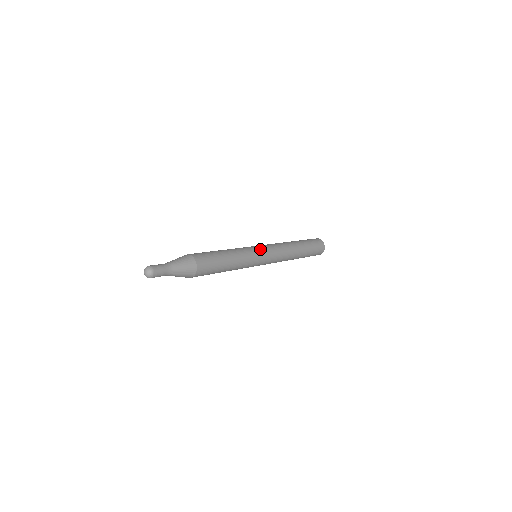
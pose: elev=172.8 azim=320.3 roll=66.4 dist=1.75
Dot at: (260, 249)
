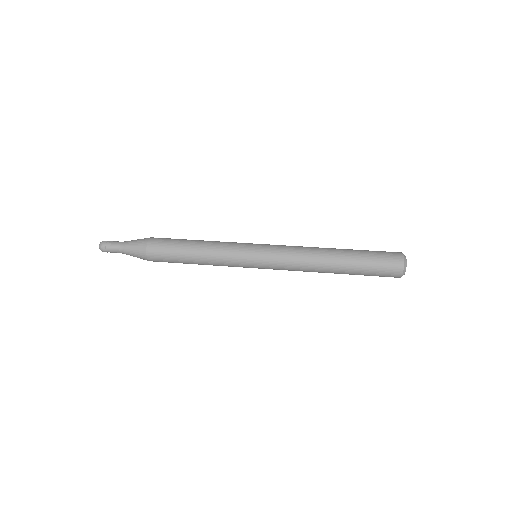
Dot at: (252, 259)
